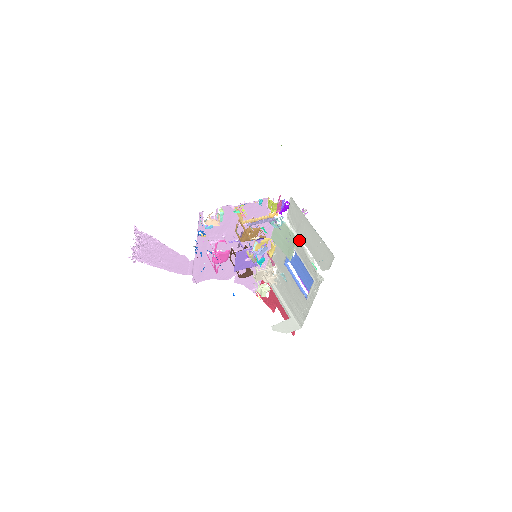
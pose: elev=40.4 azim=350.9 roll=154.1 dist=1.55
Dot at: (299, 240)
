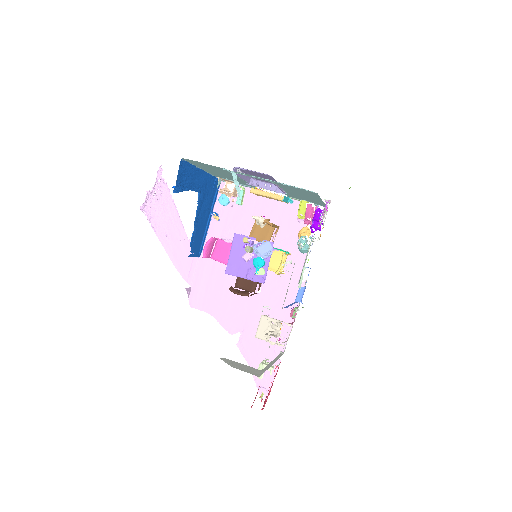
Dot at: (311, 241)
